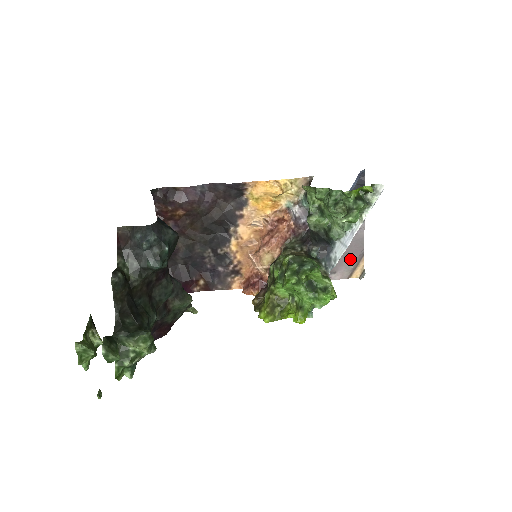
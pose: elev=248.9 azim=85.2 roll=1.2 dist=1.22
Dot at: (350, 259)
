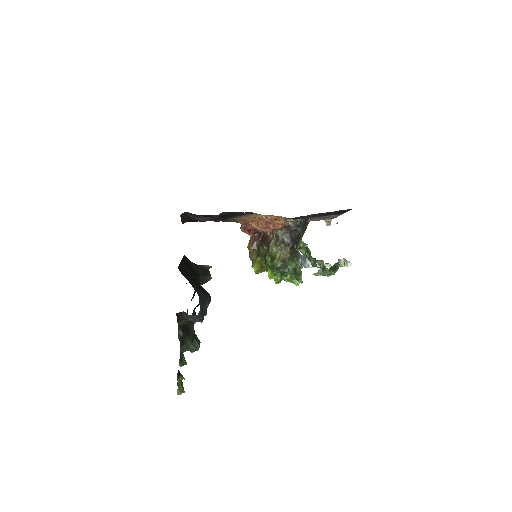
Dot at: (323, 219)
